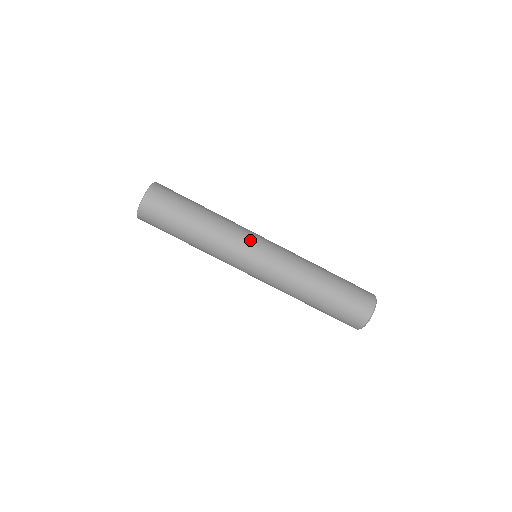
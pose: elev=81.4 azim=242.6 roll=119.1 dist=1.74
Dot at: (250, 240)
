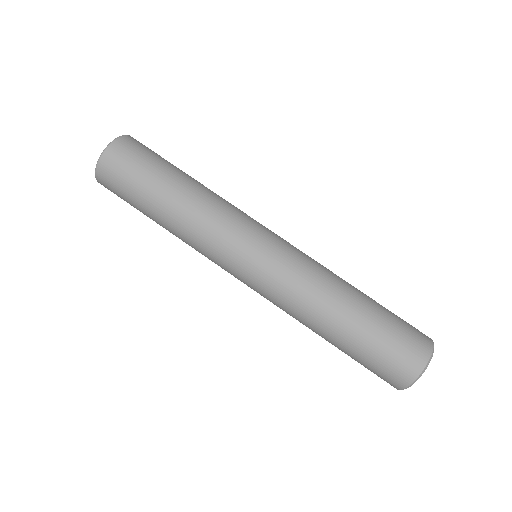
Dot at: (253, 223)
